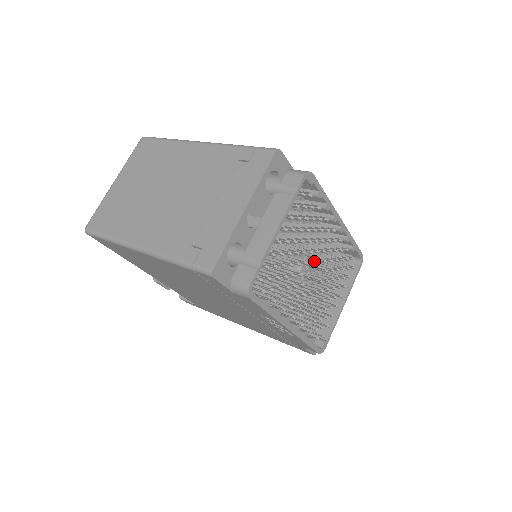
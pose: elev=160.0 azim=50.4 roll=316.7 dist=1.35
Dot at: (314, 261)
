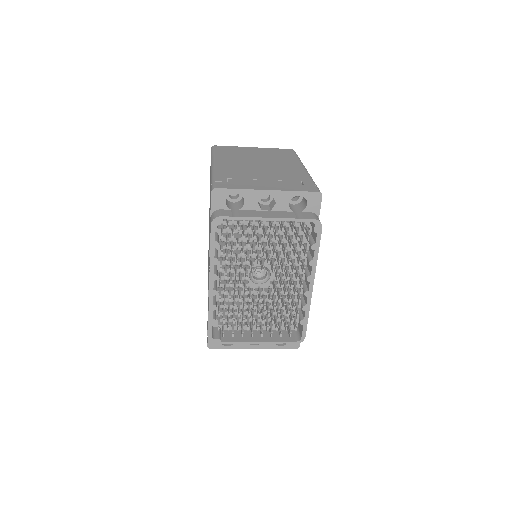
Dot at: (276, 297)
